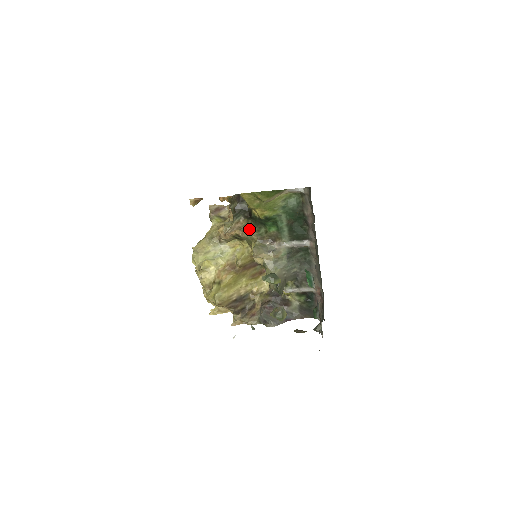
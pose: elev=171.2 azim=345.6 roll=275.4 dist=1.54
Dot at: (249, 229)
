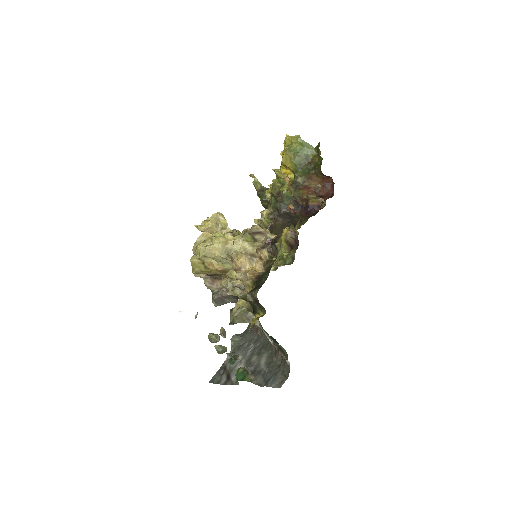
Dot at: occluded
